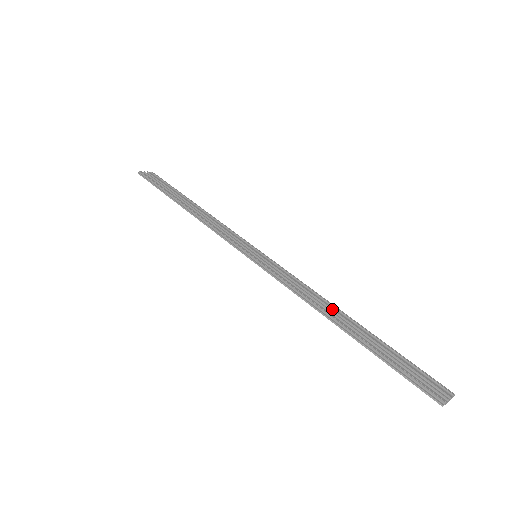
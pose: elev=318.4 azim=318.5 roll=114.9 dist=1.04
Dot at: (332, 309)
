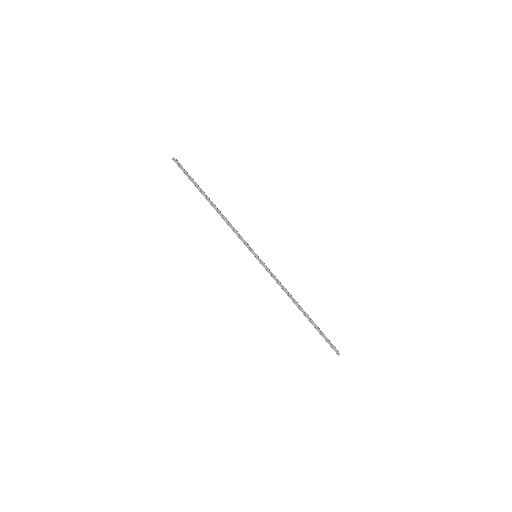
Dot at: (295, 300)
